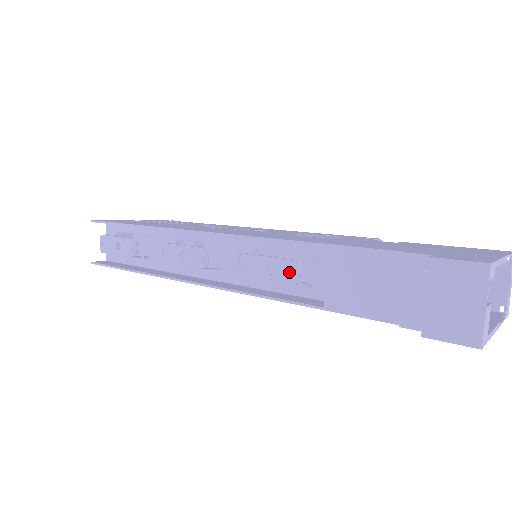
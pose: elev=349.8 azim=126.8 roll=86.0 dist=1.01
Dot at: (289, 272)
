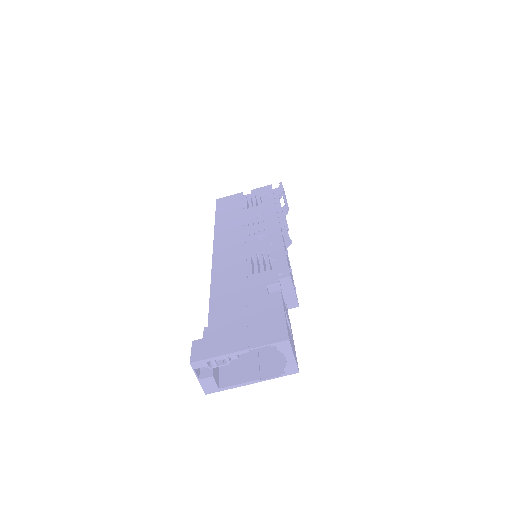
Dot at: occluded
